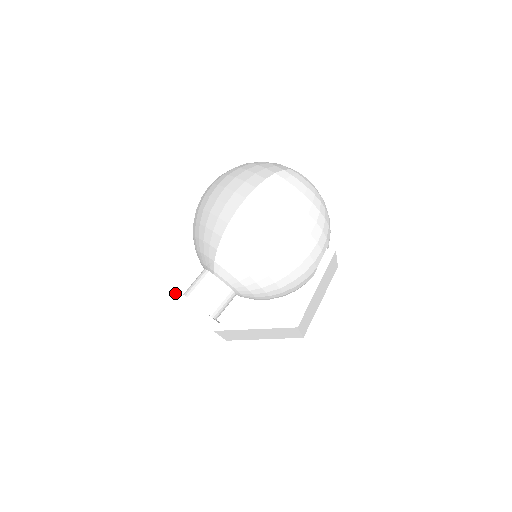
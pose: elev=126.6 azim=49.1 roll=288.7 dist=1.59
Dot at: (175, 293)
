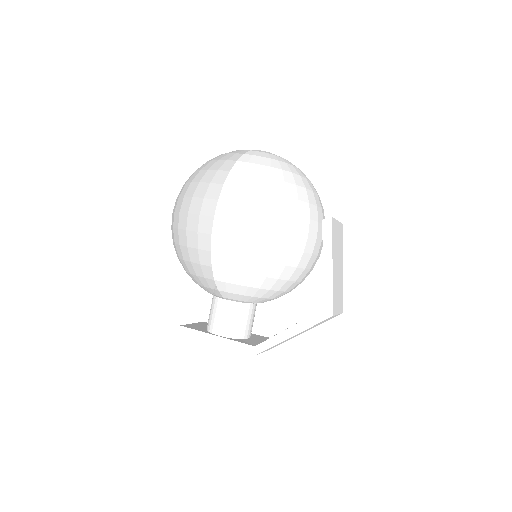
Dot at: (198, 335)
